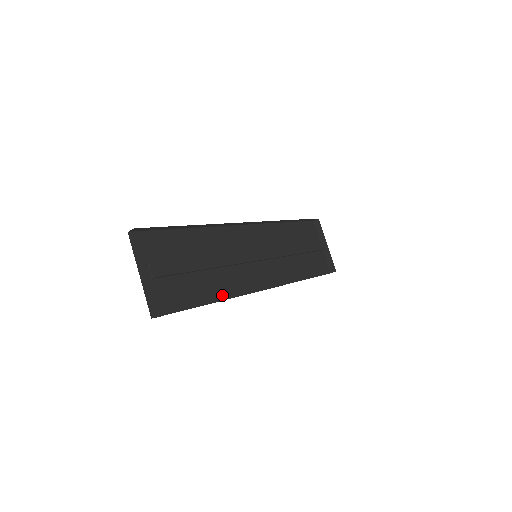
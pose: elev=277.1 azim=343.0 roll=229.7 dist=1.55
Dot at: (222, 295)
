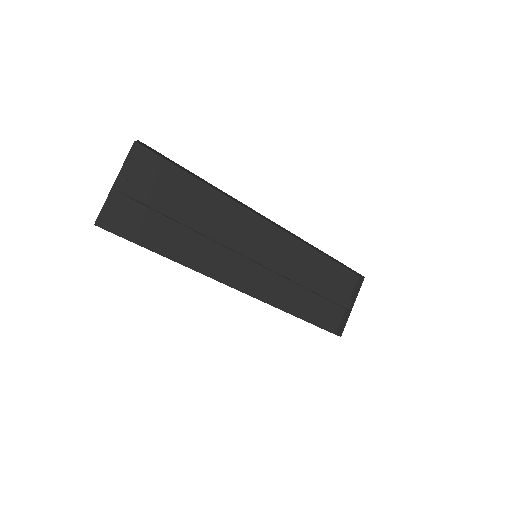
Dot at: (188, 261)
